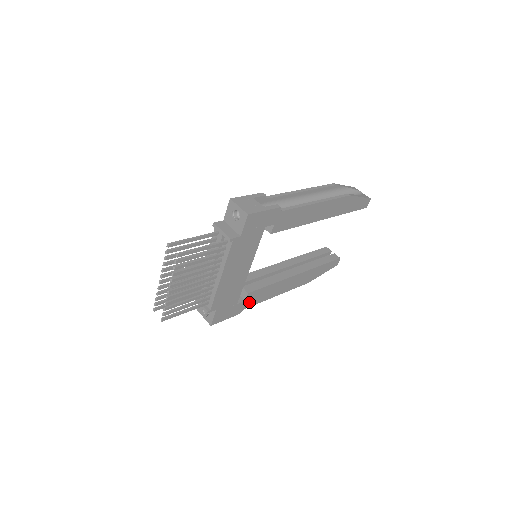
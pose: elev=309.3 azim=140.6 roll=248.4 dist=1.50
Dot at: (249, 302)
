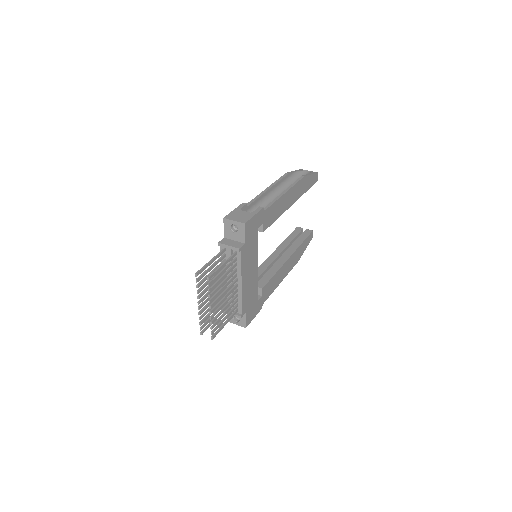
Dot at: (265, 296)
